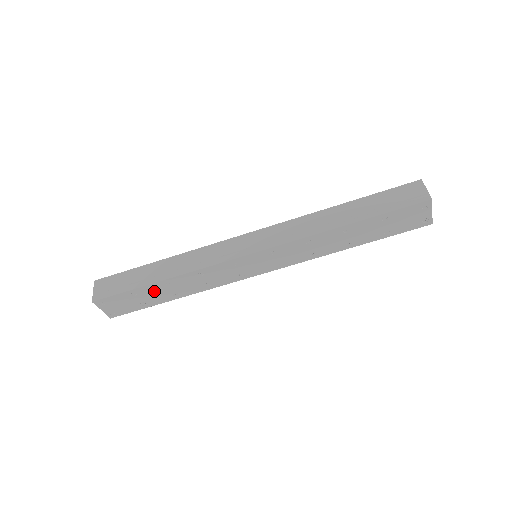
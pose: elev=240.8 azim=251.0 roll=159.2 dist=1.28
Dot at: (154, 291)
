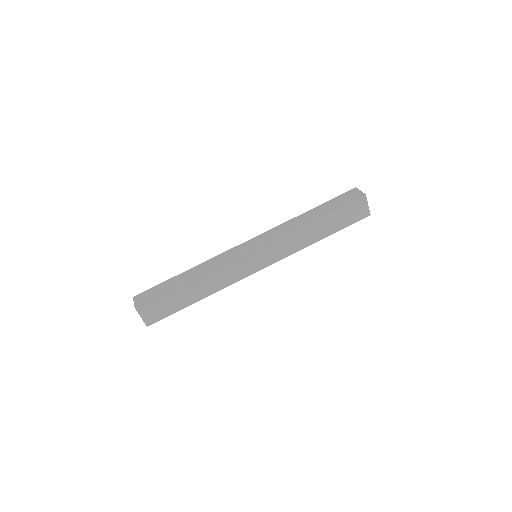
Dot at: (183, 293)
